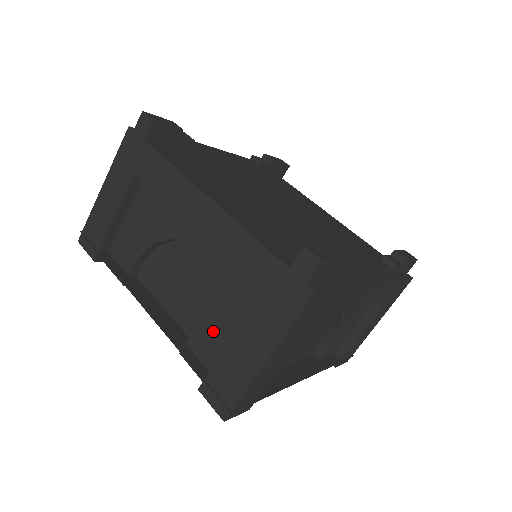
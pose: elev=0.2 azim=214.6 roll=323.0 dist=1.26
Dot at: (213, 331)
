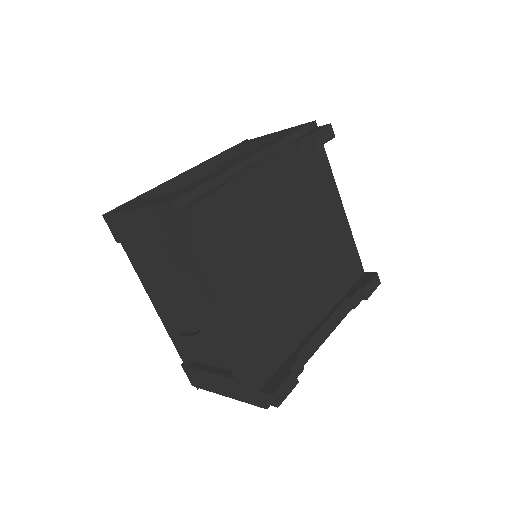
Dot at: (200, 349)
